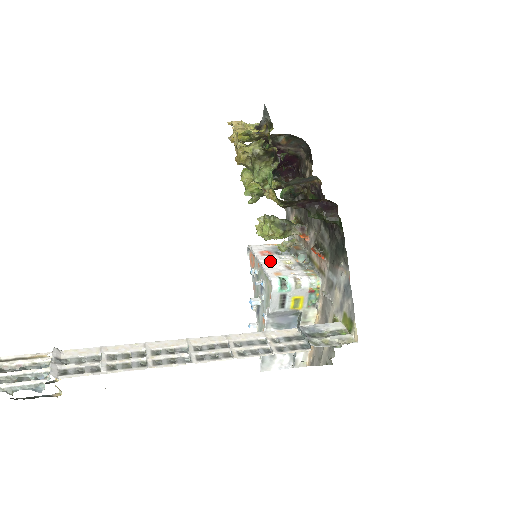
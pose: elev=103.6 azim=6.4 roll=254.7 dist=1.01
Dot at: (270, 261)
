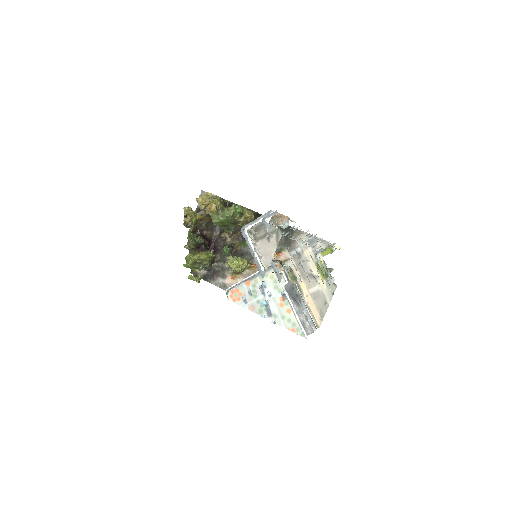
Dot at: occluded
